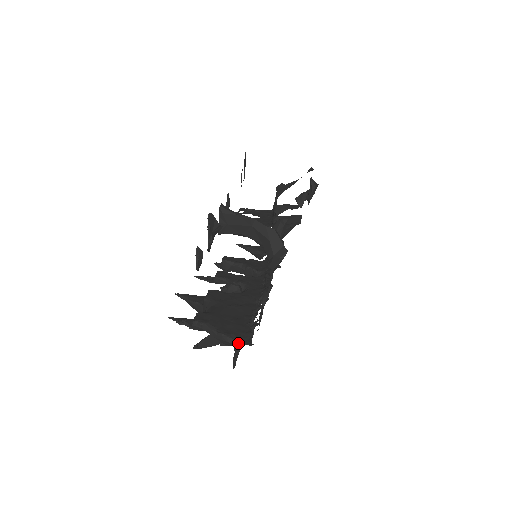
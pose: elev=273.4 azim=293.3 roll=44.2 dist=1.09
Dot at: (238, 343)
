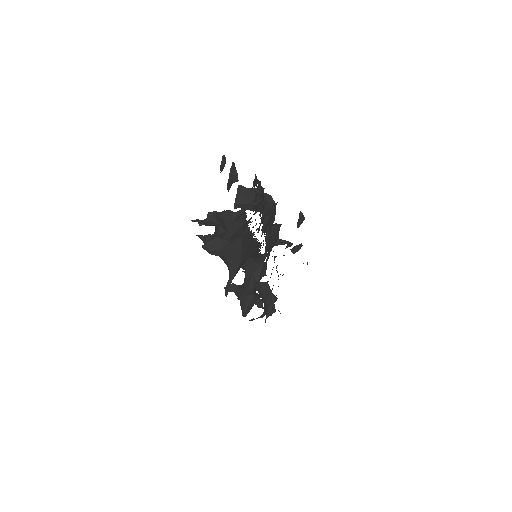
Dot at: (236, 212)
